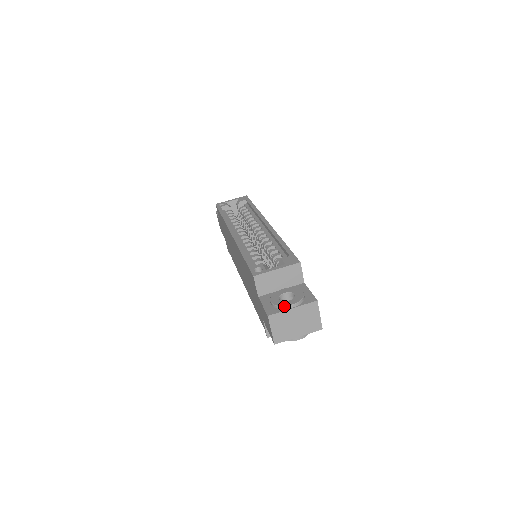
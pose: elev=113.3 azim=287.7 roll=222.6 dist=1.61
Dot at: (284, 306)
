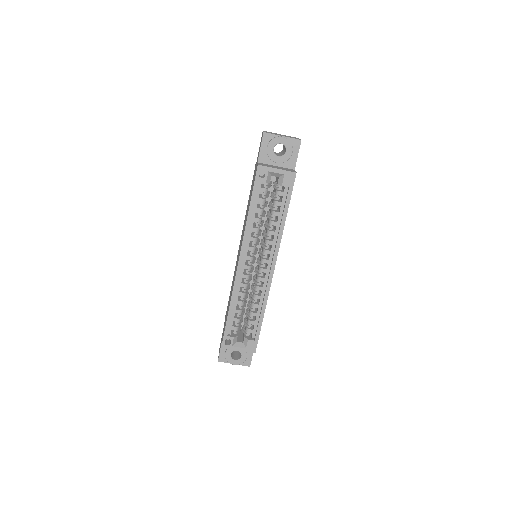
Dot at: occluded
